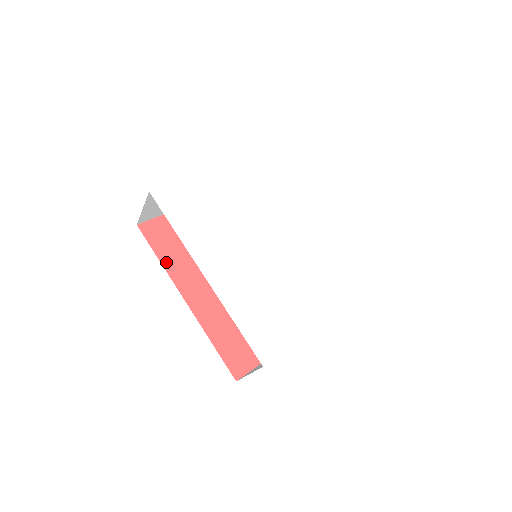
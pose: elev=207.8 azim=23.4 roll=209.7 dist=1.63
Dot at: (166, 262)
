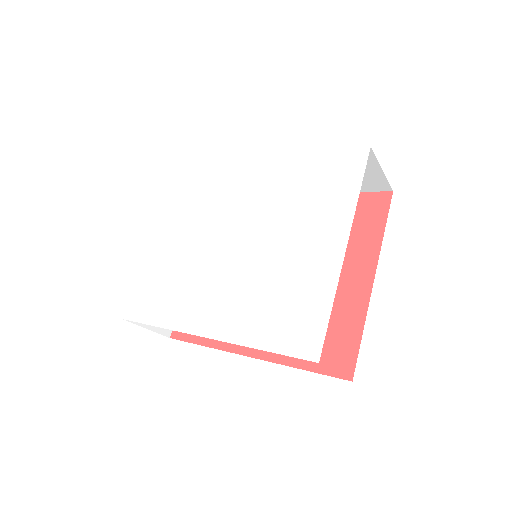
Dot at: (210, 342)
